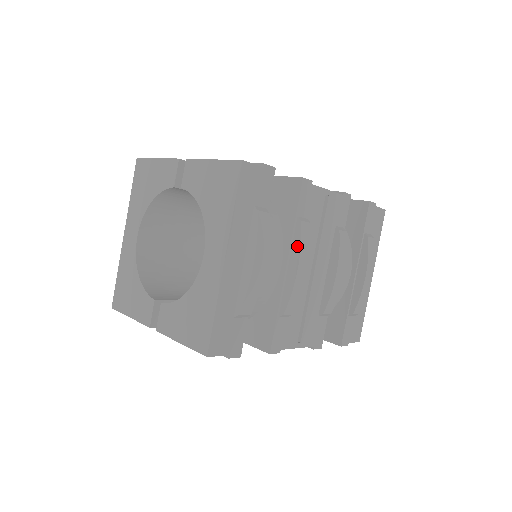
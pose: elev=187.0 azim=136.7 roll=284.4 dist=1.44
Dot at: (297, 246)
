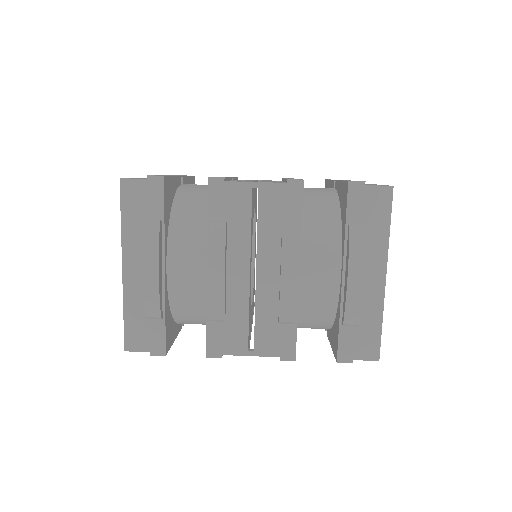
Dot at: (209, 249)
